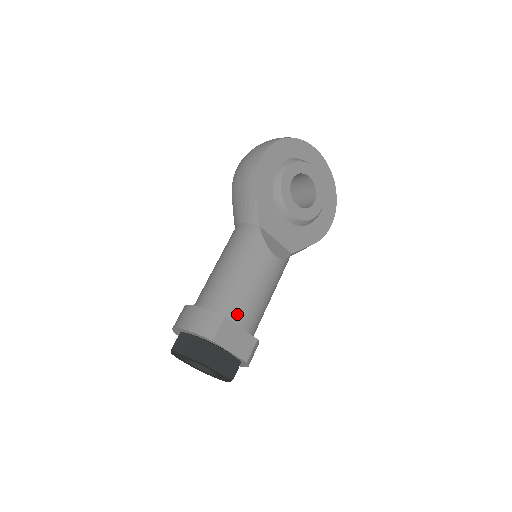
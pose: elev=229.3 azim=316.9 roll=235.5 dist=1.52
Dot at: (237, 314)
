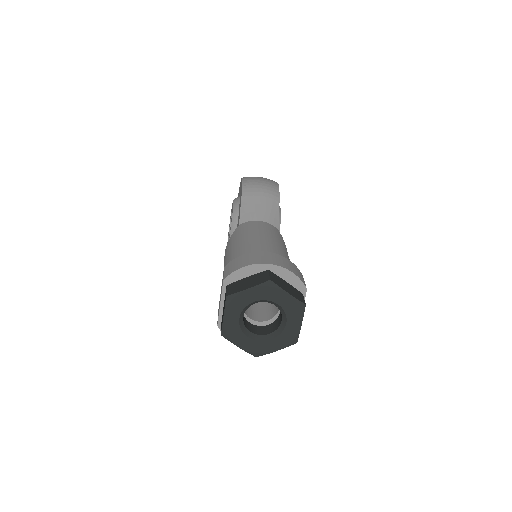
Dot at: occluded
